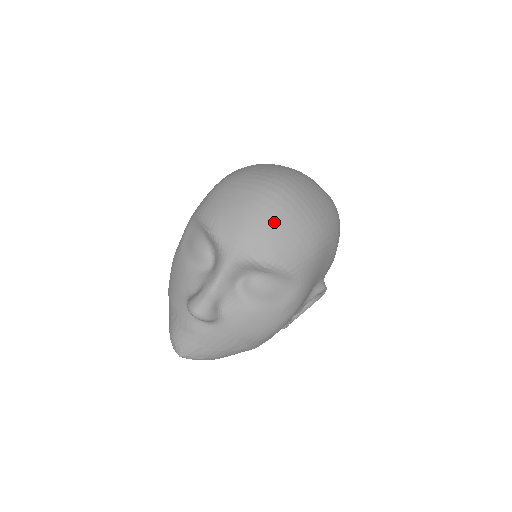
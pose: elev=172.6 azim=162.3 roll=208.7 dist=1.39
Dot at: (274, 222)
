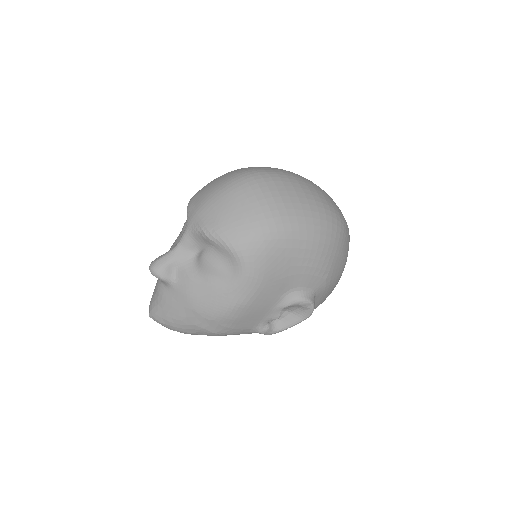
Dot at: (229, 200)
